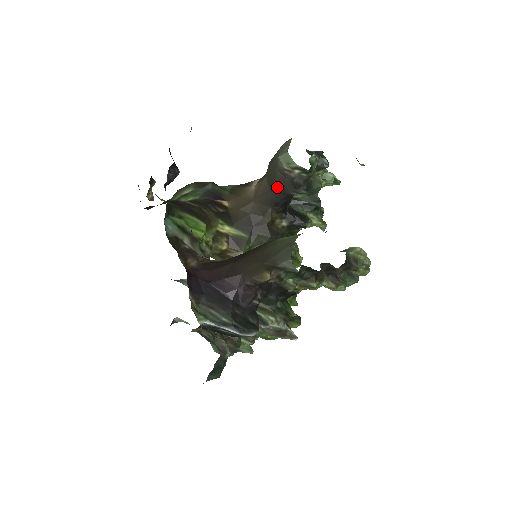
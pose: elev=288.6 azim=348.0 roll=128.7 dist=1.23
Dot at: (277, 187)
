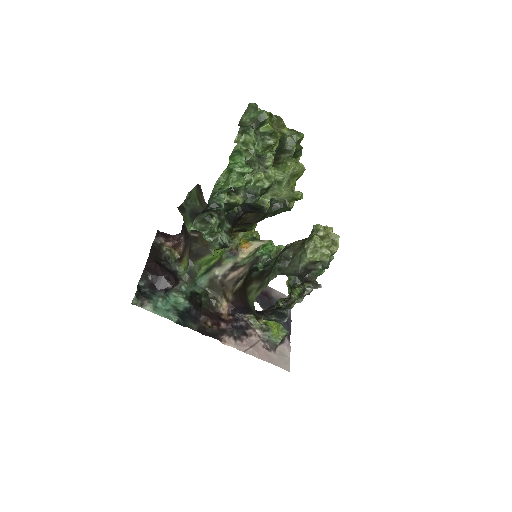
Dot at: occluded
